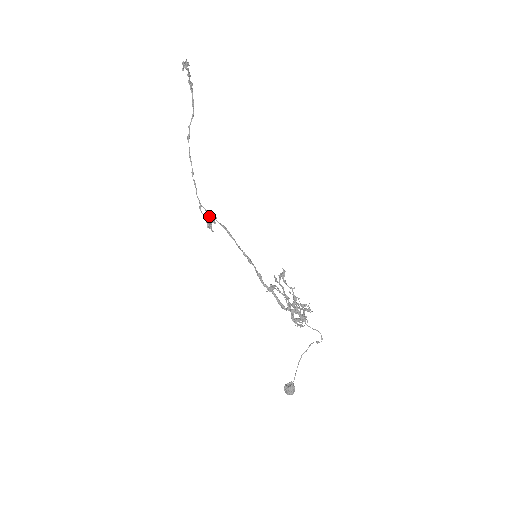
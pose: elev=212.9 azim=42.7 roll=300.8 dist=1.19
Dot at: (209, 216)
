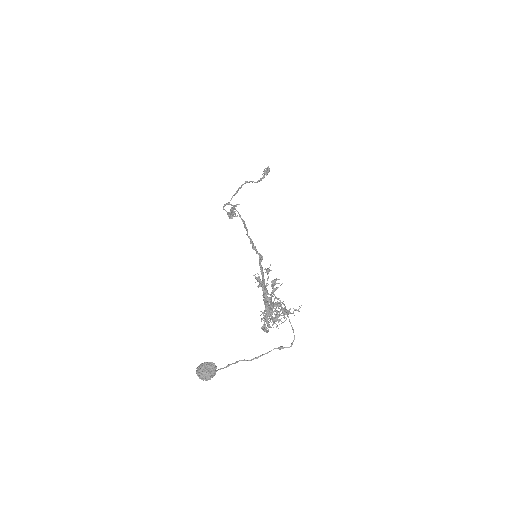
Dot at: occluded
